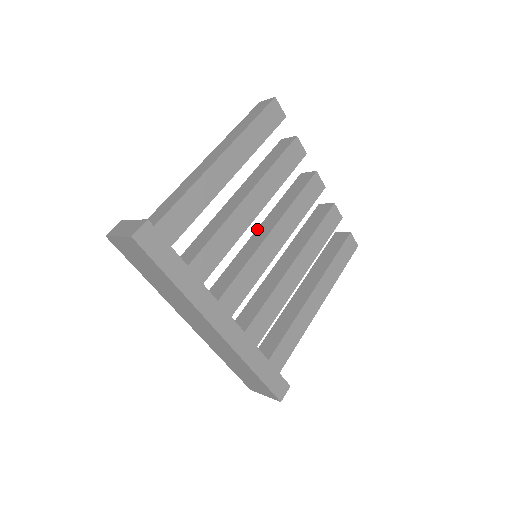
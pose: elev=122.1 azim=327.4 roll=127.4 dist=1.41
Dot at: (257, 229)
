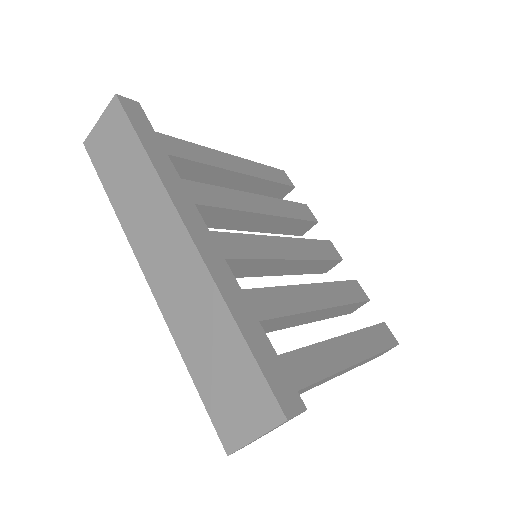
Dot at: occluded
